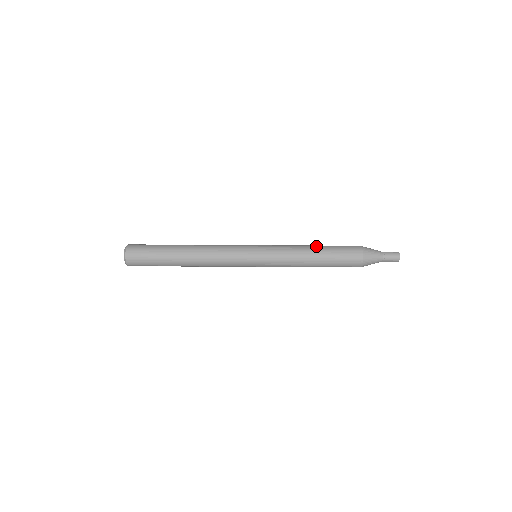
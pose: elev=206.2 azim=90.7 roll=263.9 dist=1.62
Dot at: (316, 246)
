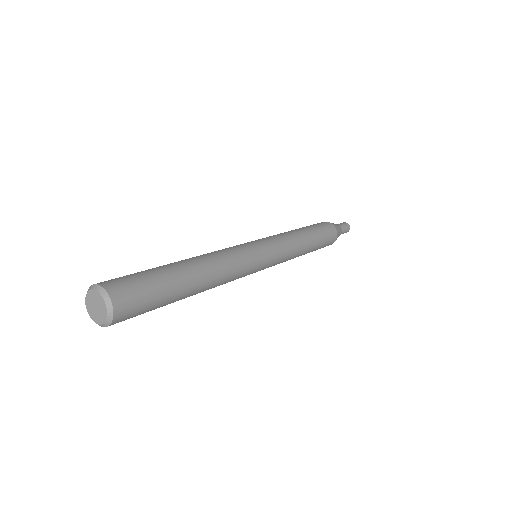
Dot at: (299, 228)
